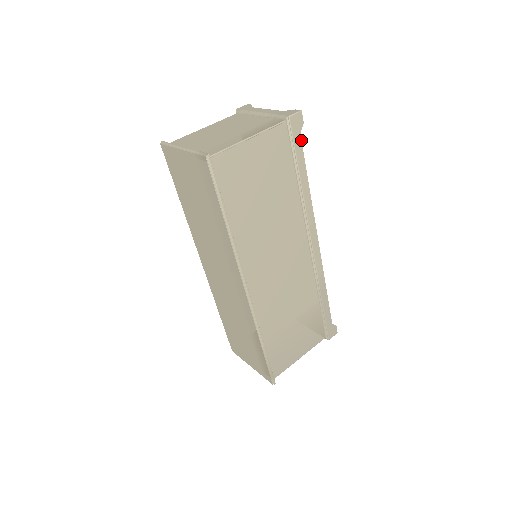
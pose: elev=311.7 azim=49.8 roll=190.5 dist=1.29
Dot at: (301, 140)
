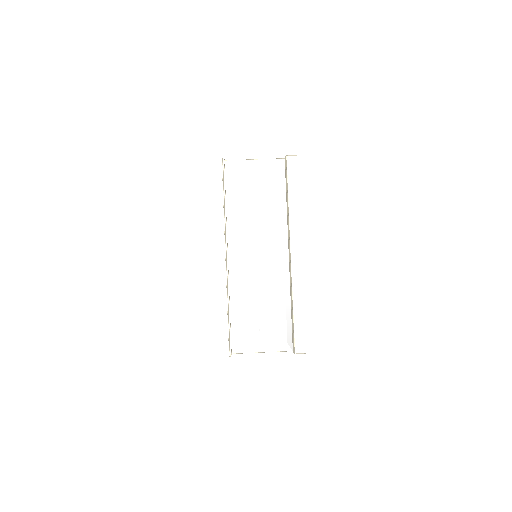
Dot at: occluded
